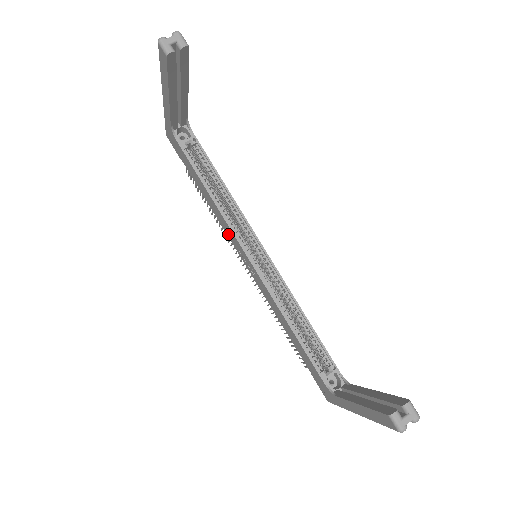
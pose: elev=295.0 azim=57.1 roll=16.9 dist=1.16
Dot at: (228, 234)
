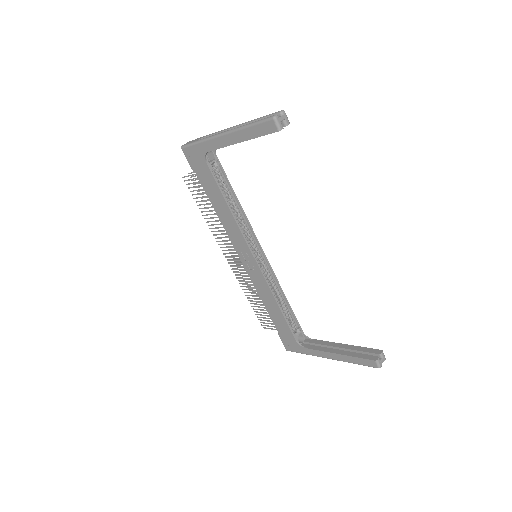
Dot at: (233, 238)
